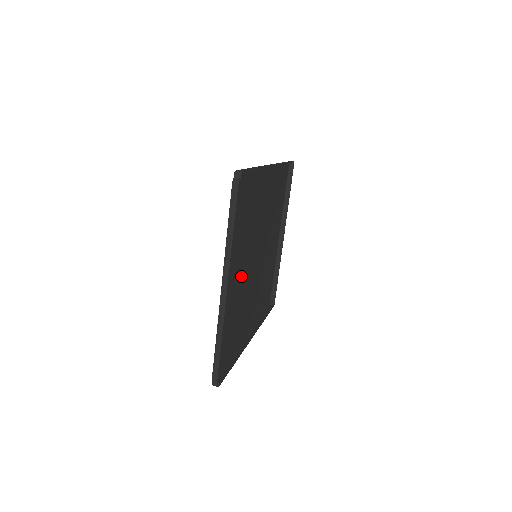
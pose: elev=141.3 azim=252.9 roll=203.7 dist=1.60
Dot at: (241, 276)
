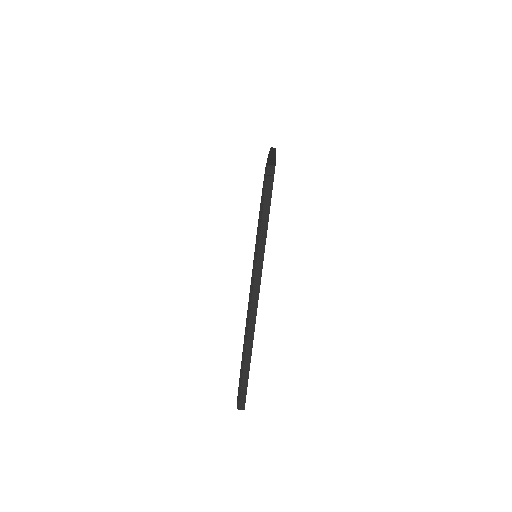
Dot at: occluded
